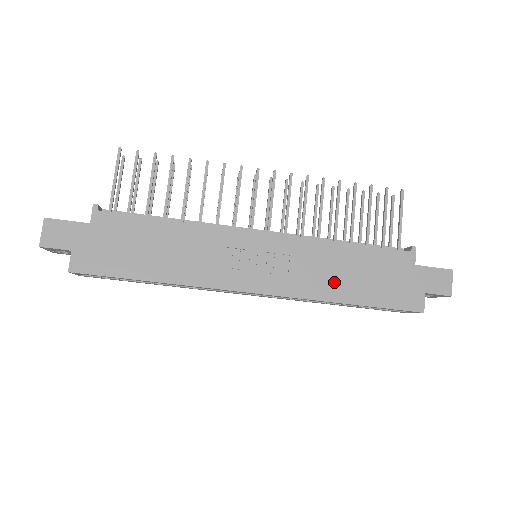
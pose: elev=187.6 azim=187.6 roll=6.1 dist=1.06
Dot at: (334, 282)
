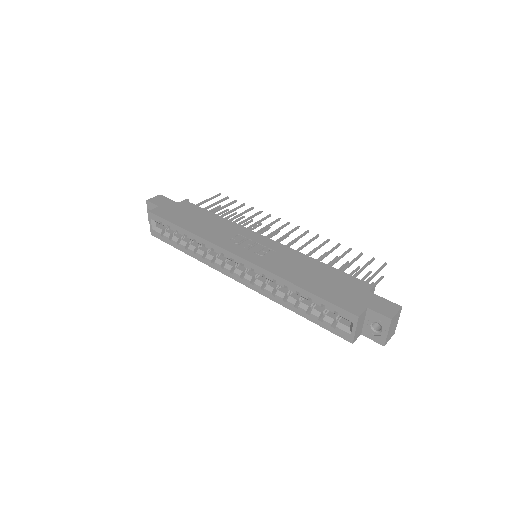
Dot at: (296, 273)
